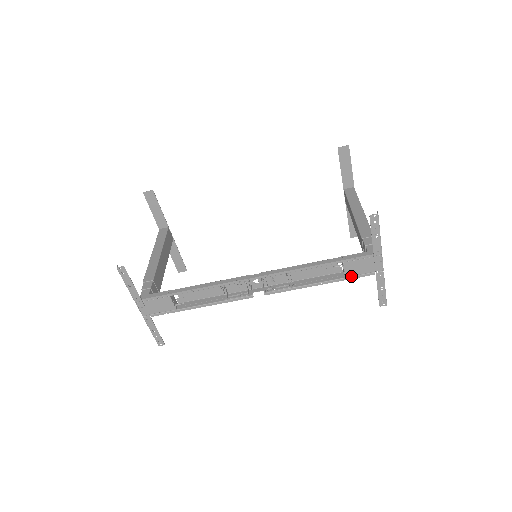
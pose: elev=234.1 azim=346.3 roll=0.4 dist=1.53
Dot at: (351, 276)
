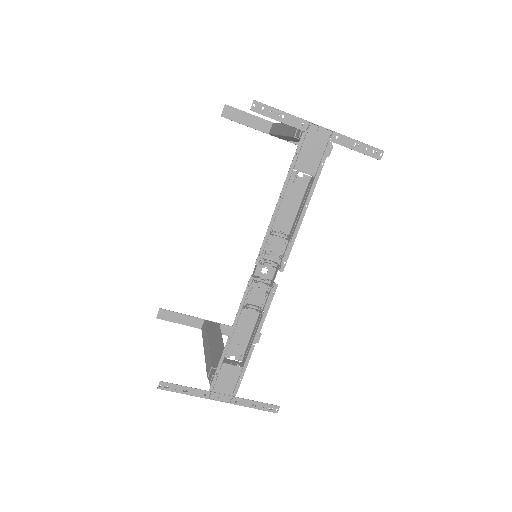
Dot at: (317, 170)
